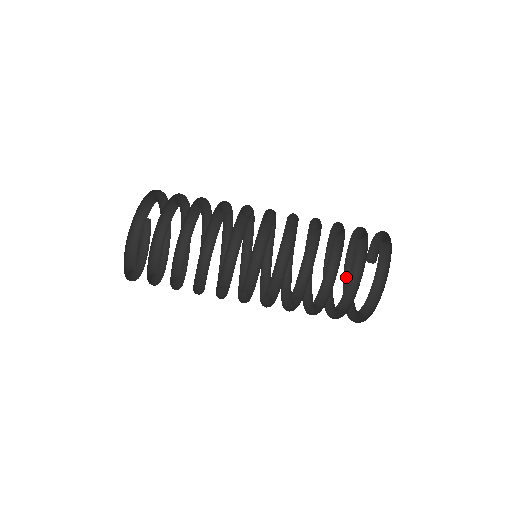
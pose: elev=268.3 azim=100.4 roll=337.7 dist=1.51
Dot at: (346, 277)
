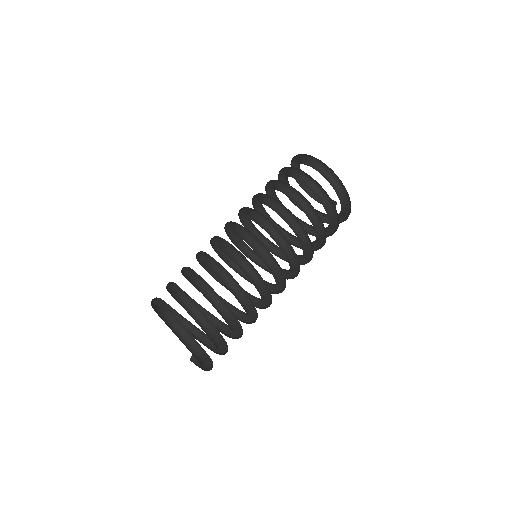
Dot at: occluded
